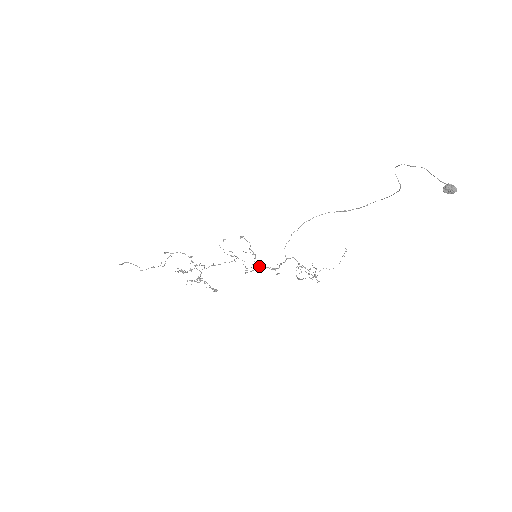
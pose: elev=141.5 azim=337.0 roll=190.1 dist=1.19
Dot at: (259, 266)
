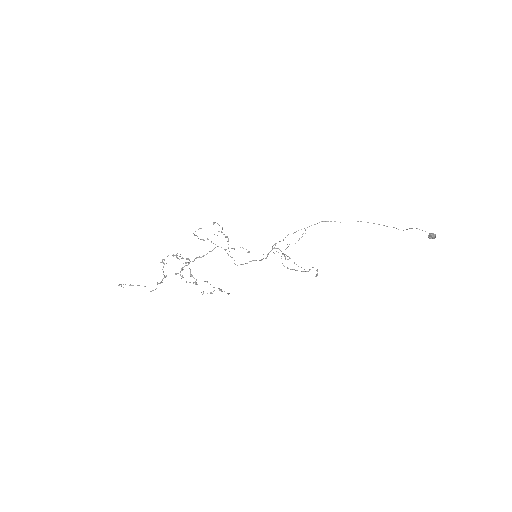
Dot at: (253, 260)
